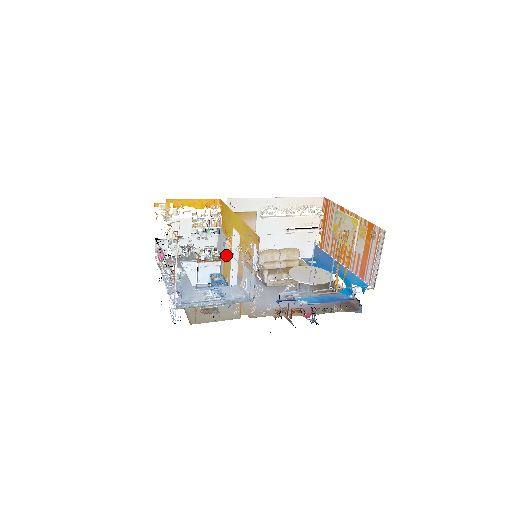
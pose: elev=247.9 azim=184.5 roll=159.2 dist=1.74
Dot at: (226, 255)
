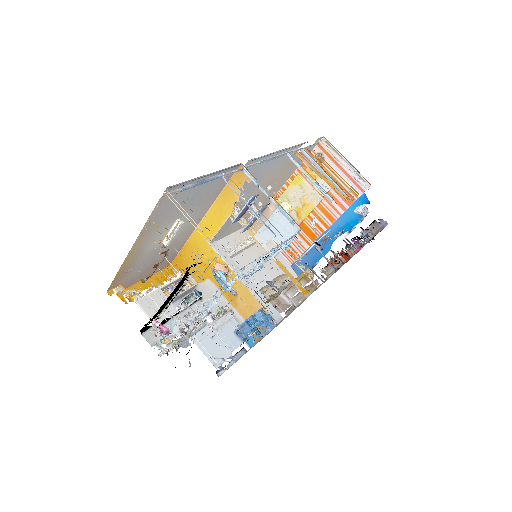
Dot at: occluded
